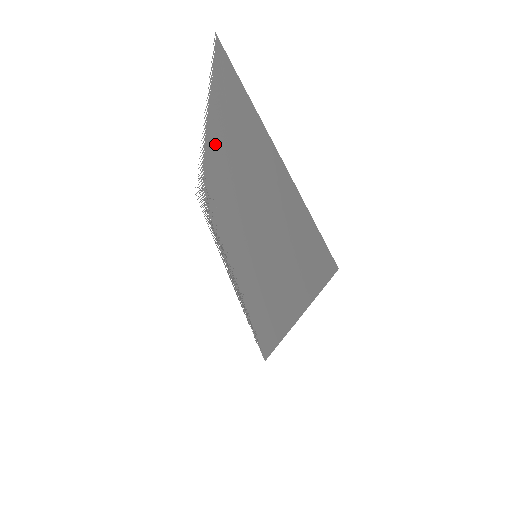
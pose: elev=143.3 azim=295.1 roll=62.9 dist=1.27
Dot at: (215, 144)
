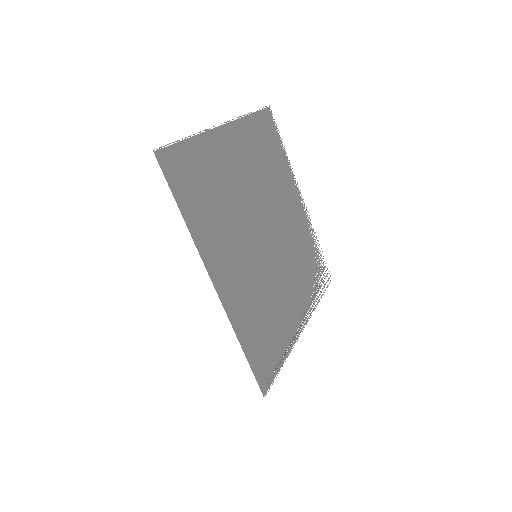
Dot at: (289, 196)
